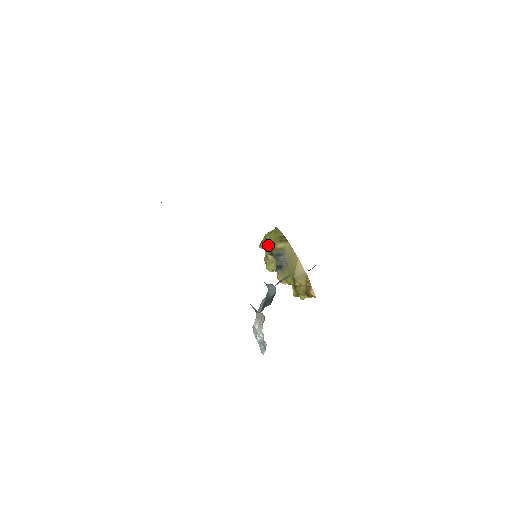
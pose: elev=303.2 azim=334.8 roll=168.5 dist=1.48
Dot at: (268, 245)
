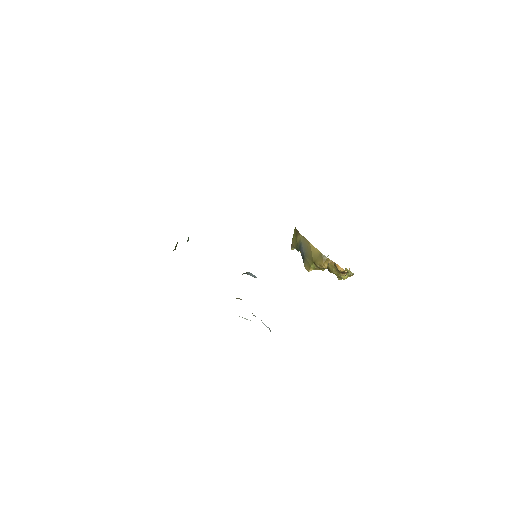
Dot at: (294, 244)
